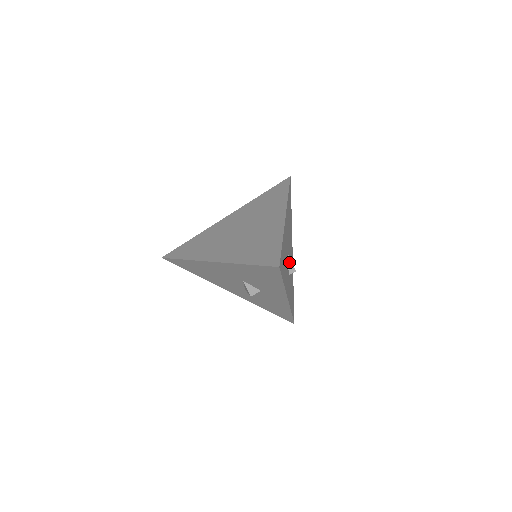
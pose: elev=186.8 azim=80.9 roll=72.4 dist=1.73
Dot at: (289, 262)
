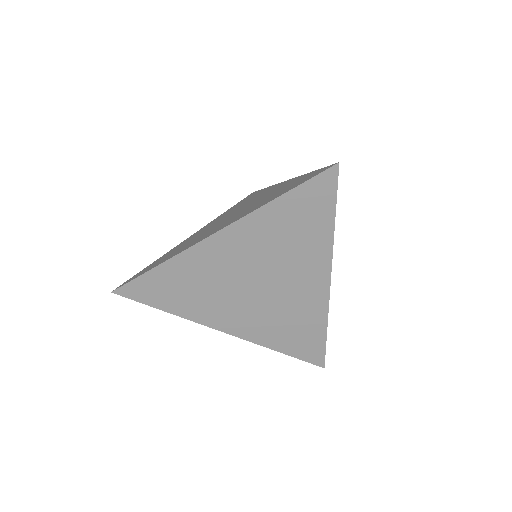
Dot at: occluded
